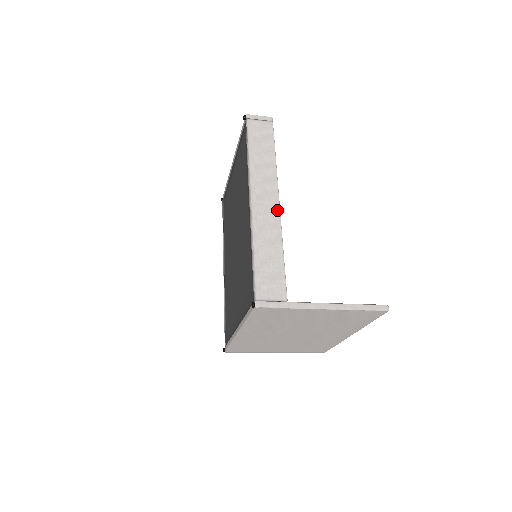
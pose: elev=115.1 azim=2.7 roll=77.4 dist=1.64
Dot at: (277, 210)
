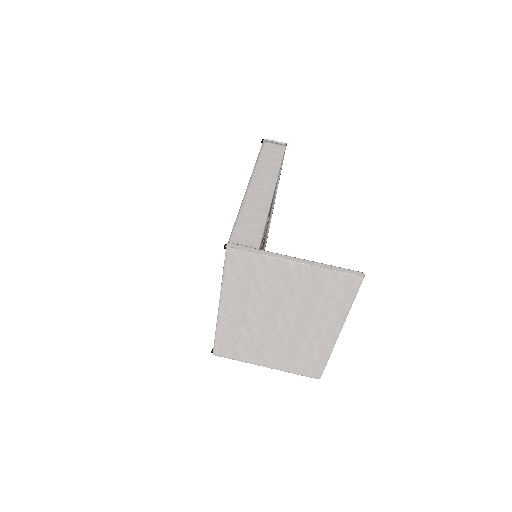
Dot at: (271, 193)
